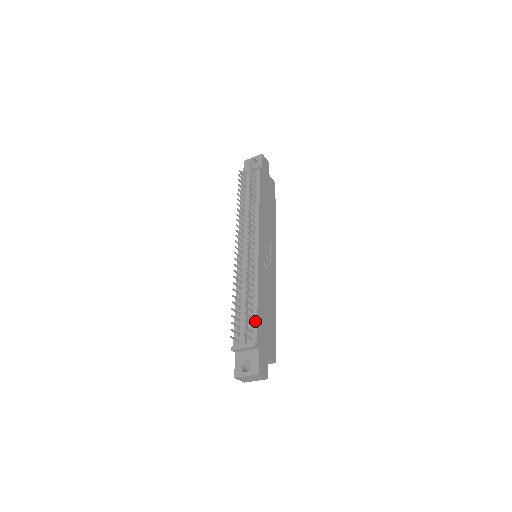
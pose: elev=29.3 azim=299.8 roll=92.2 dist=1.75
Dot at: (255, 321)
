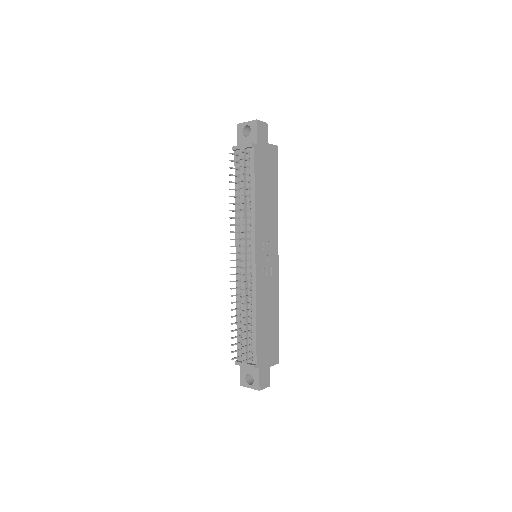
Dot at: (254, 342)
